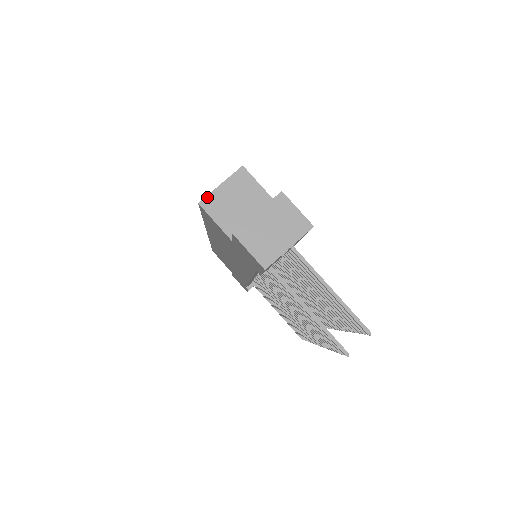
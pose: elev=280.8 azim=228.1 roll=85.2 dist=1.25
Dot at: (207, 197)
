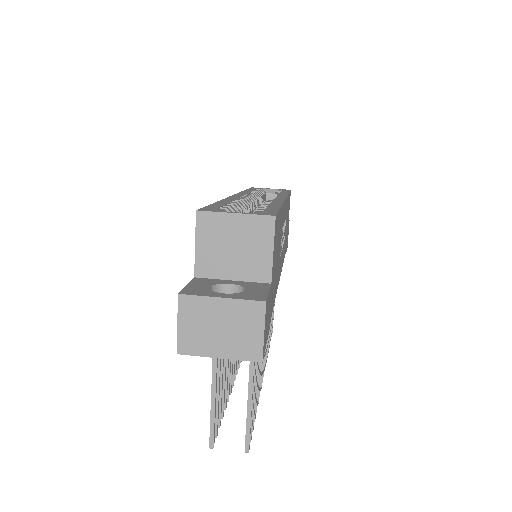
Dot at: (210, 213)
